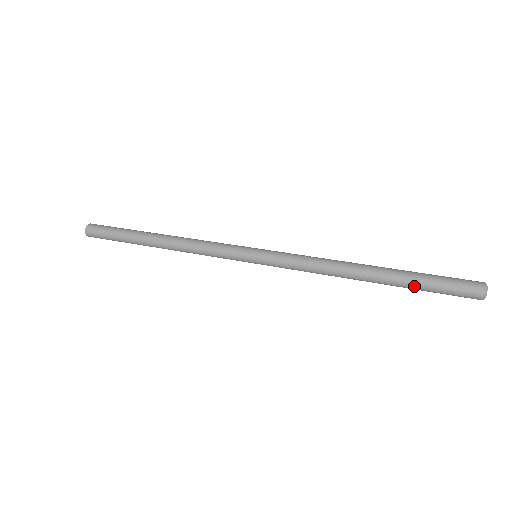
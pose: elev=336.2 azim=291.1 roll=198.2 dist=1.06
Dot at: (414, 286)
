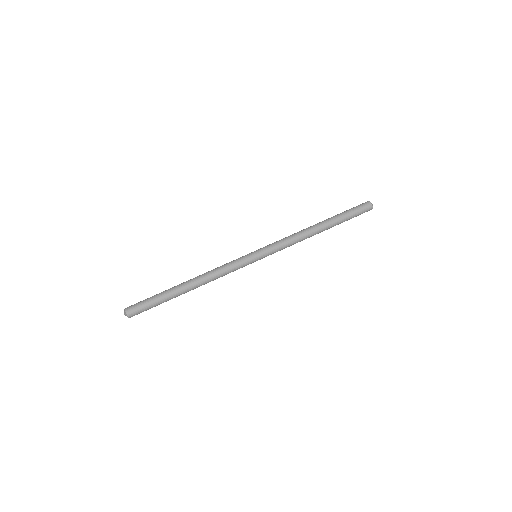
Dot at: (343, 221)
